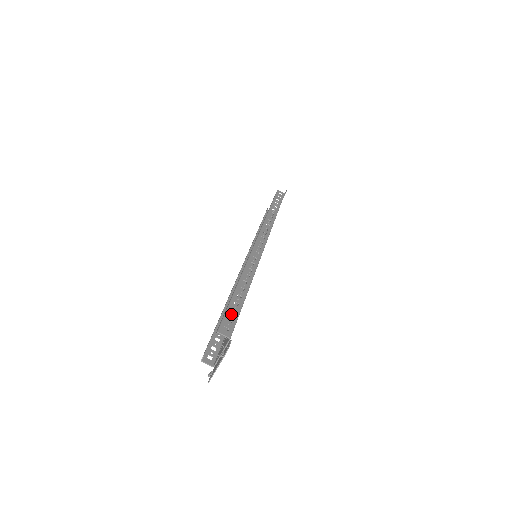
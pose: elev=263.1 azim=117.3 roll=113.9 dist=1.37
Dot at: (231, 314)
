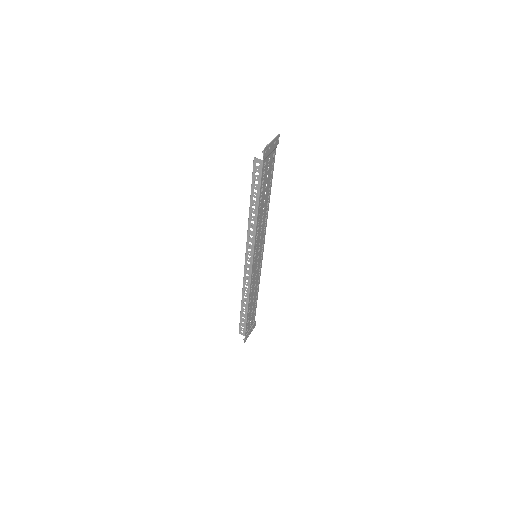
Dot at: occluded
